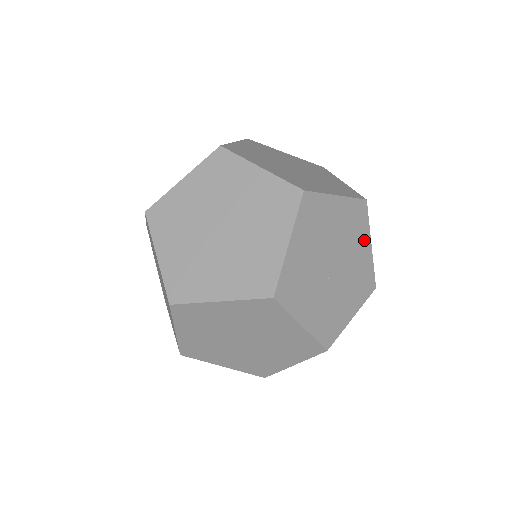
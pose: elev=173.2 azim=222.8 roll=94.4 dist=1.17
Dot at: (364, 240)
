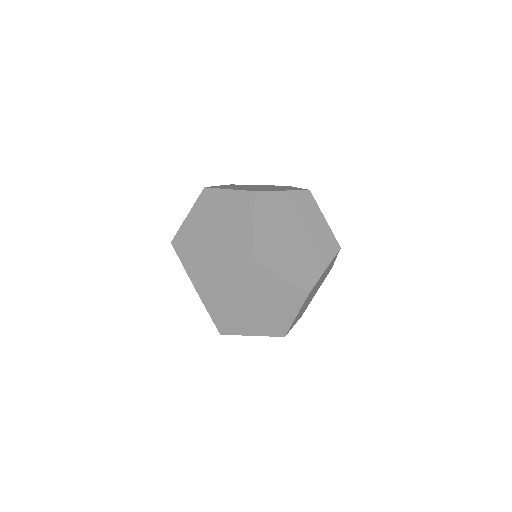
Dot at: (323, 259)
